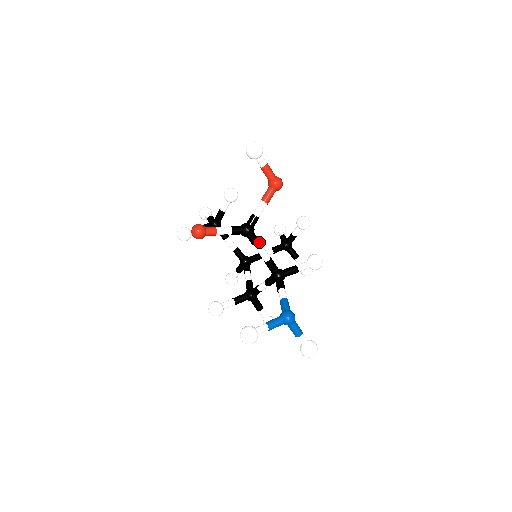
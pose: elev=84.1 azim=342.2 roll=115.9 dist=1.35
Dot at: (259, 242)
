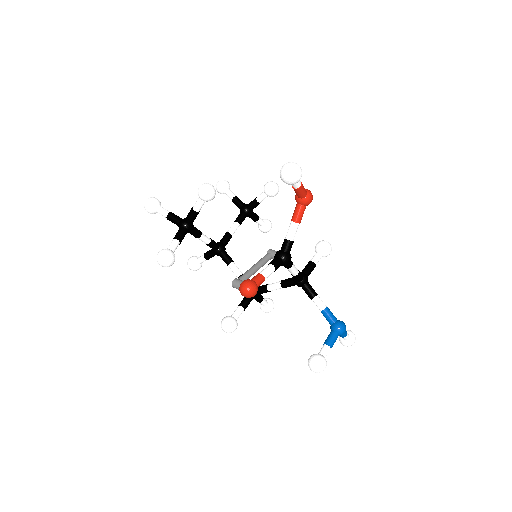
Dot at: (292, 263)
